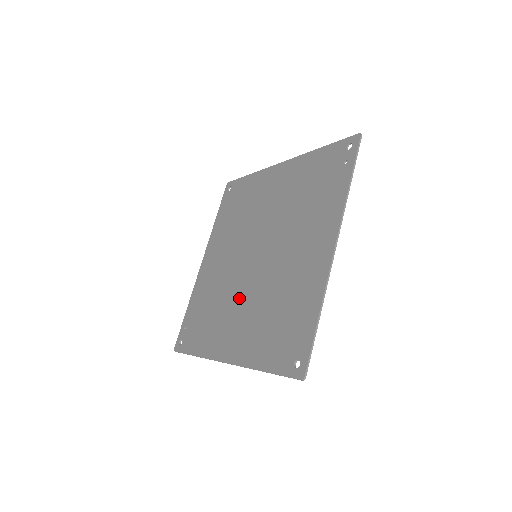
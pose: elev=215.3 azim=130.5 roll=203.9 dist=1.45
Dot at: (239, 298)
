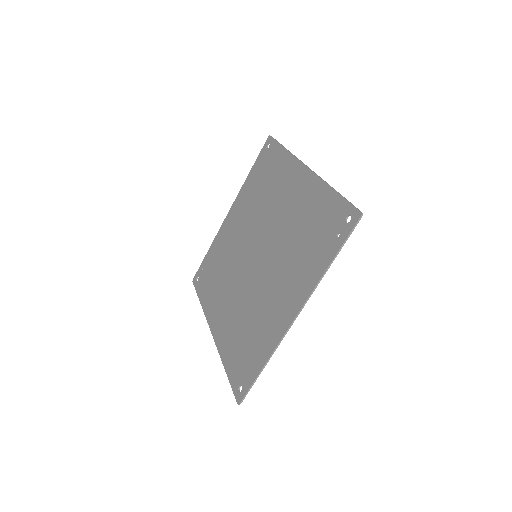
Dot at: (234, 286)
